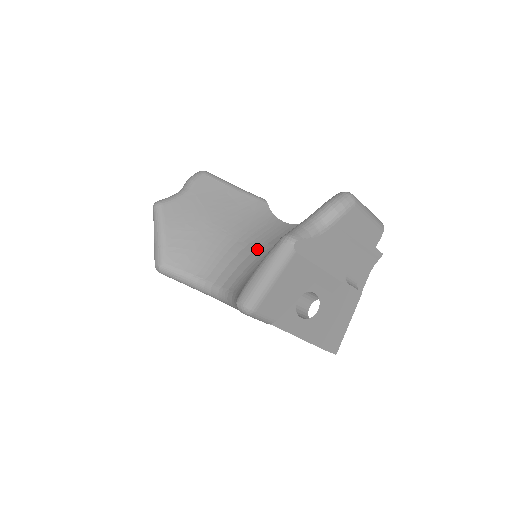
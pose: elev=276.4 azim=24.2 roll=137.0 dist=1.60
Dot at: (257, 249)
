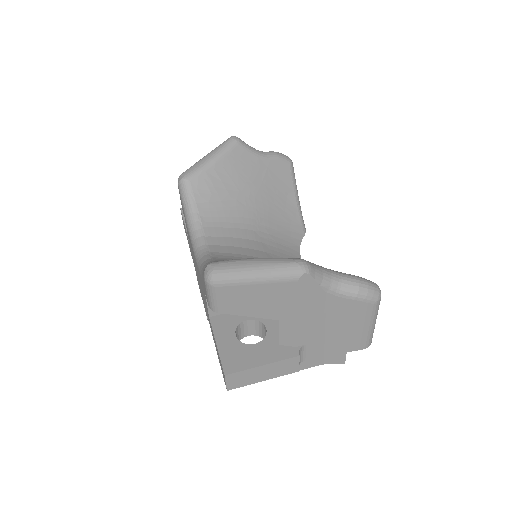
Dot at: (263, 252)
